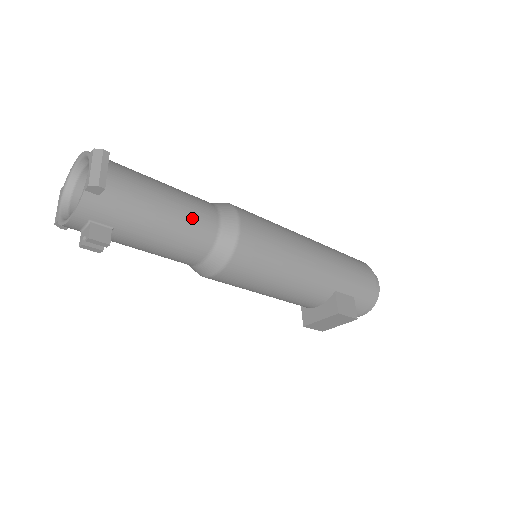
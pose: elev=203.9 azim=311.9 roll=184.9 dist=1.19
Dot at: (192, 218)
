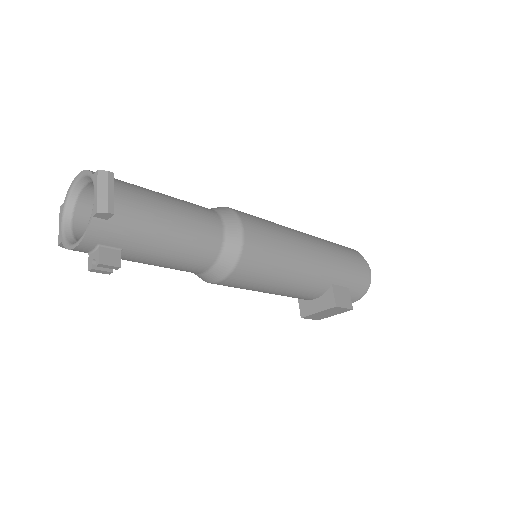
Dot at: (198, 231)
